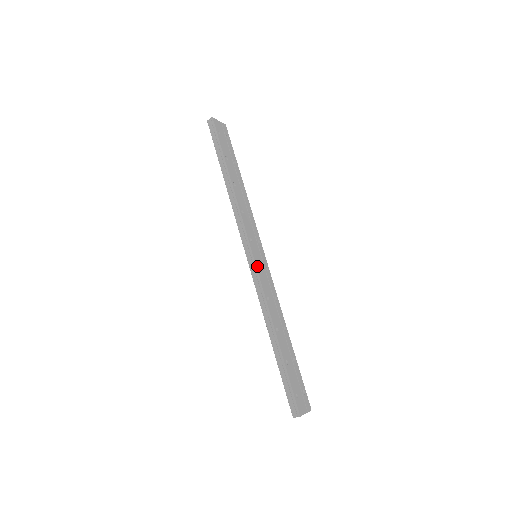
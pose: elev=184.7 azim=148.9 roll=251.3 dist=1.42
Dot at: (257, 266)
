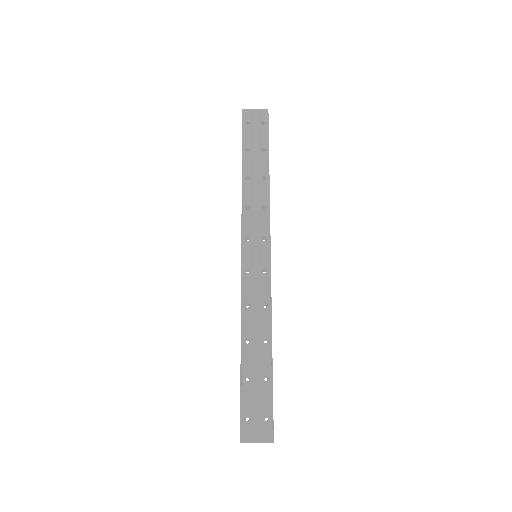
Dot at: (245, 268)
